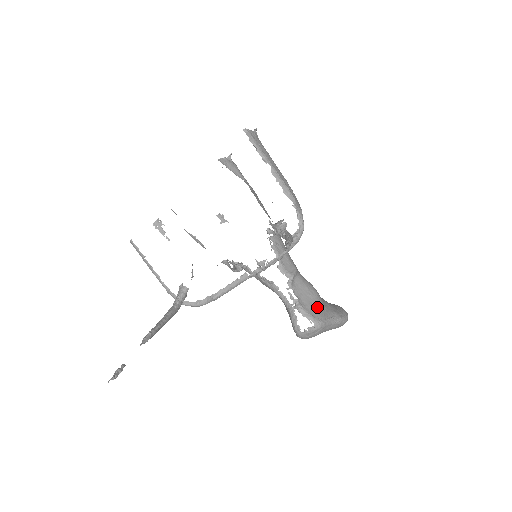
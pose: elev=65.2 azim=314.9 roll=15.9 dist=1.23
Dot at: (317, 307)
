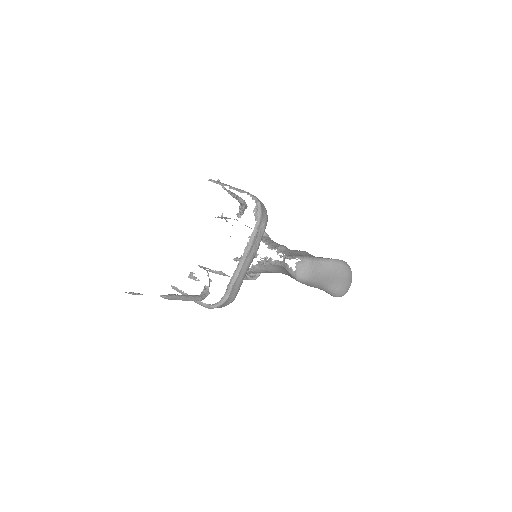
Dot at: (304, 254)
